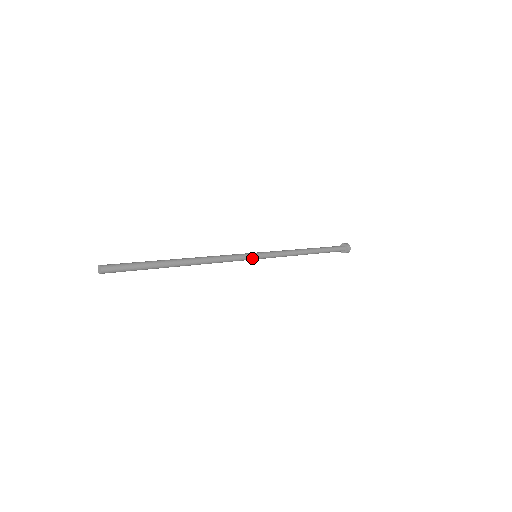
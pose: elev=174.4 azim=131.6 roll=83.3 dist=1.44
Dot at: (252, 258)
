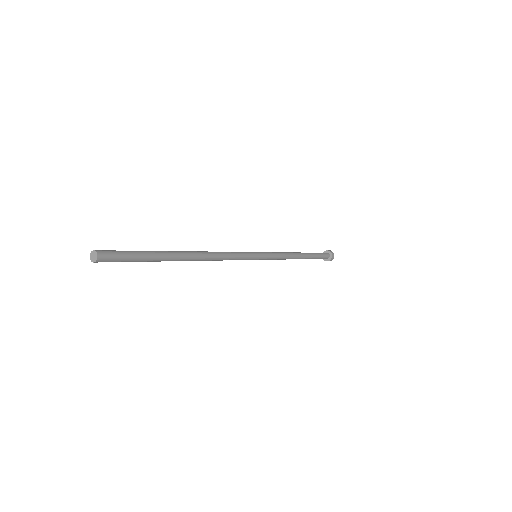
Dot at: (254, 256)
